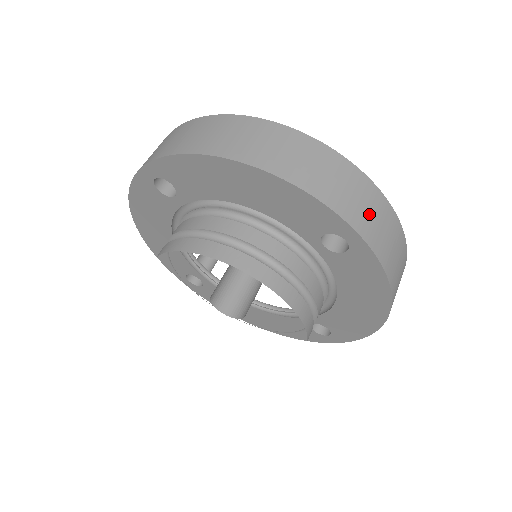
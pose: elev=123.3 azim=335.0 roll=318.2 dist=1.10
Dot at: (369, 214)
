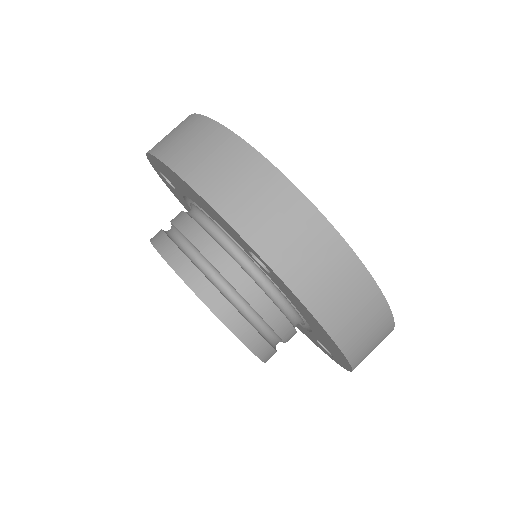
Dot at: (288, 237)
